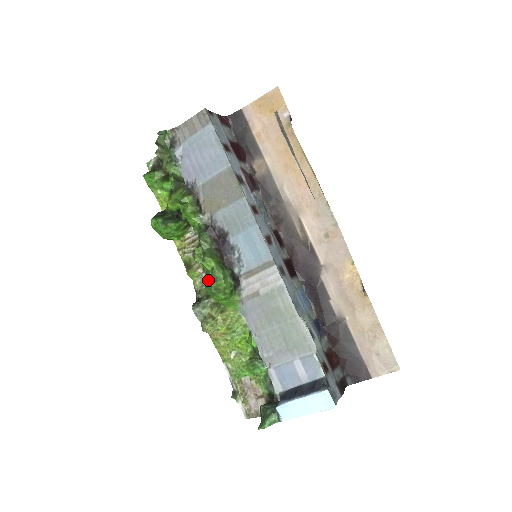
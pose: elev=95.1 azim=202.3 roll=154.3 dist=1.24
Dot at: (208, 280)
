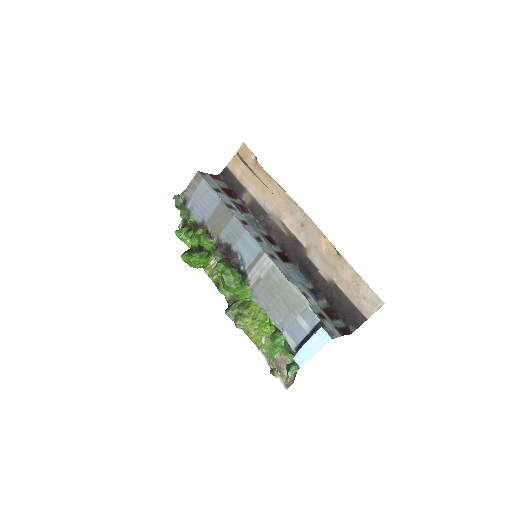
Dot at: (222, 278)
